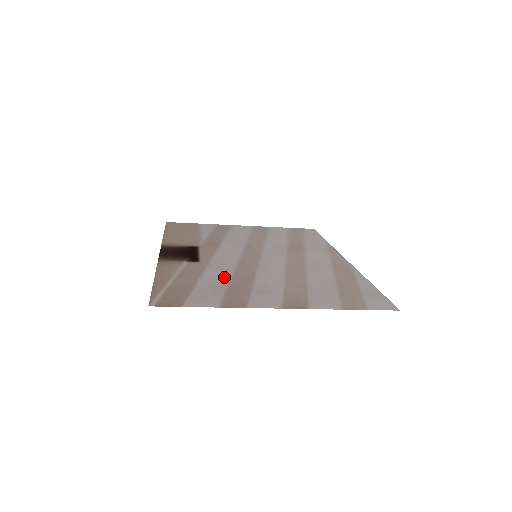
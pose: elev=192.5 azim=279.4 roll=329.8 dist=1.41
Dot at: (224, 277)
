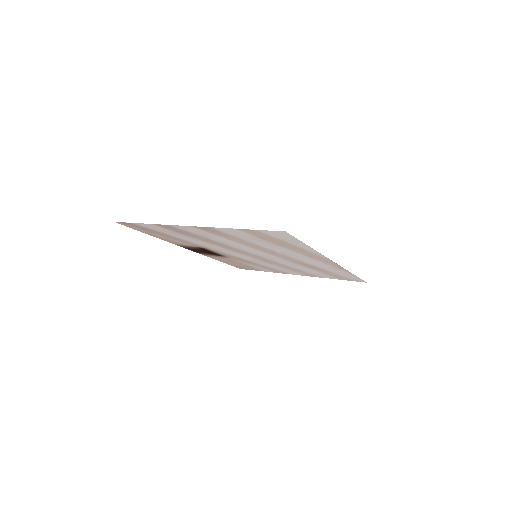
Dot at: (197, 240)
